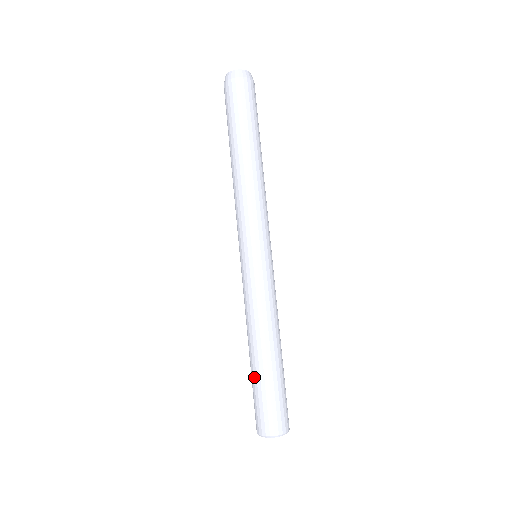
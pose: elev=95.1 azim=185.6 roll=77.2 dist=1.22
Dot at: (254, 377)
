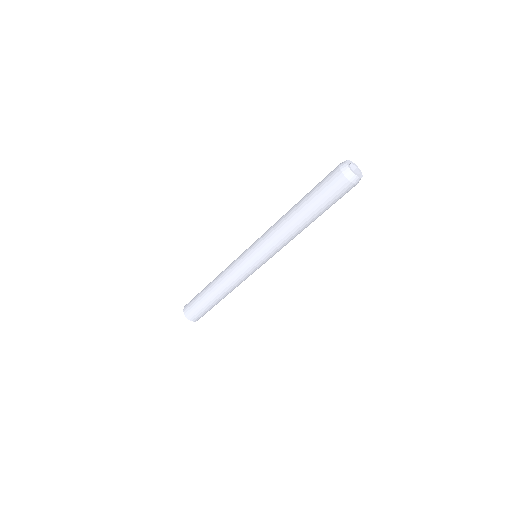
Dot at: (203, 290)
